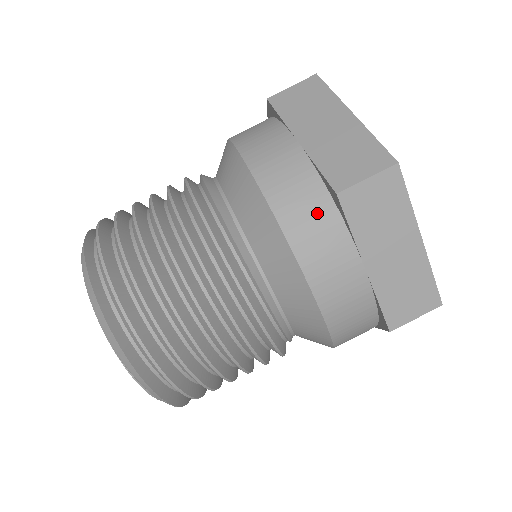
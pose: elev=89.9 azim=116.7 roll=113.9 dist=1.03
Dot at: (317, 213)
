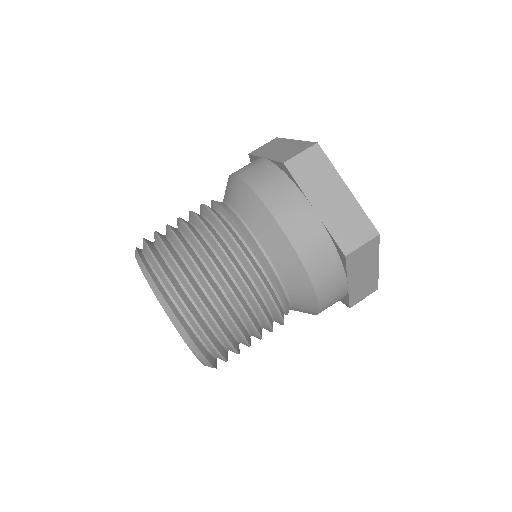
Dot at: (328, 262)
